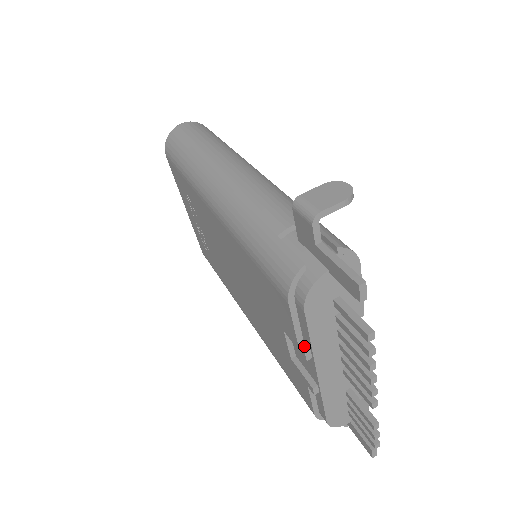
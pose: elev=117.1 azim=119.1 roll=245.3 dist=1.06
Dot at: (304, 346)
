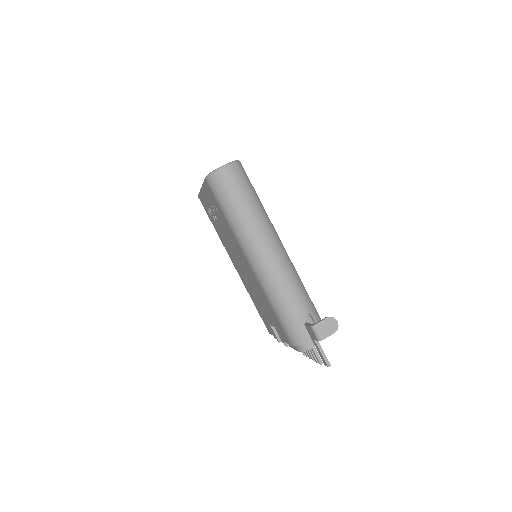
Dot at: occluded
